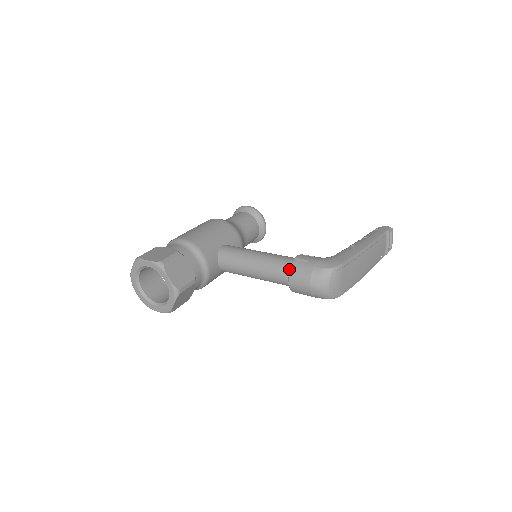
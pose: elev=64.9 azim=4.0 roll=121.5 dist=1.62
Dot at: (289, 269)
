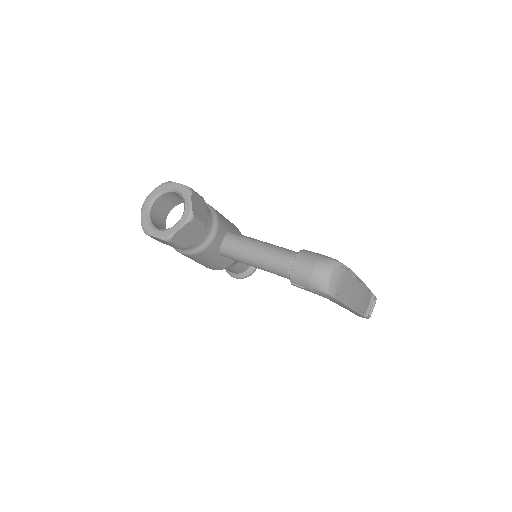
Dot at: occluded
